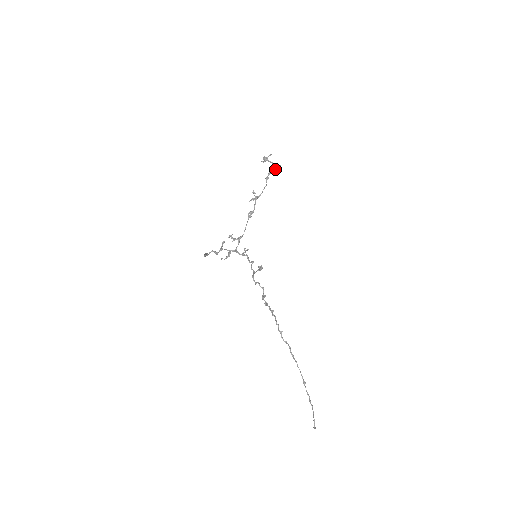
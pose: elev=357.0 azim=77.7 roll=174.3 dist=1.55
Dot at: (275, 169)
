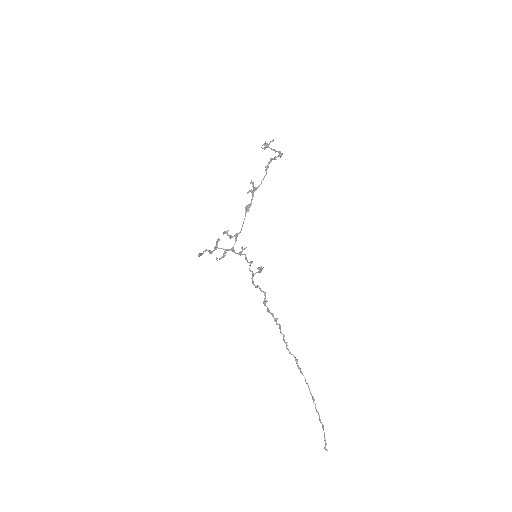
Dot at: (276, 157)
